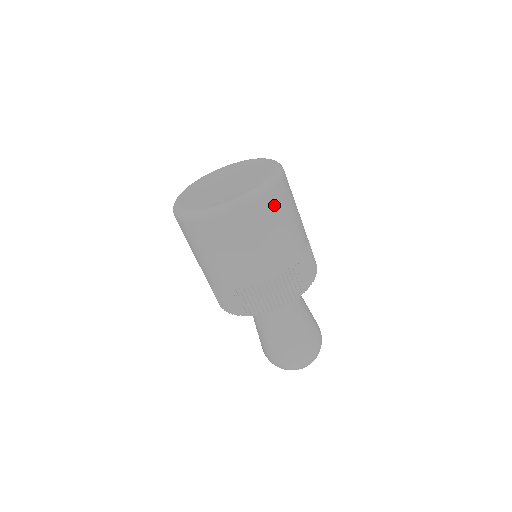
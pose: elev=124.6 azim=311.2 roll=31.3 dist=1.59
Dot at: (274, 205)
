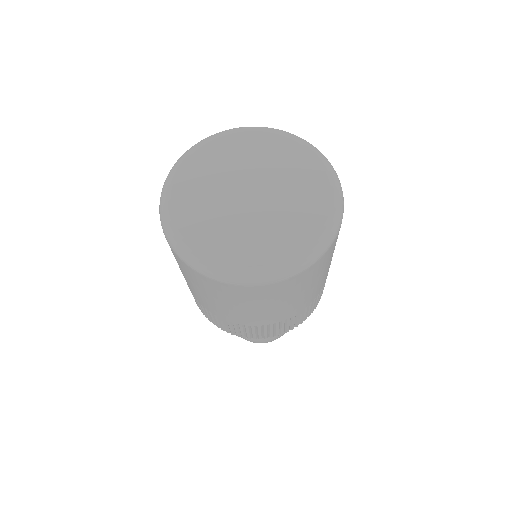
Dot at: (275, 291)
